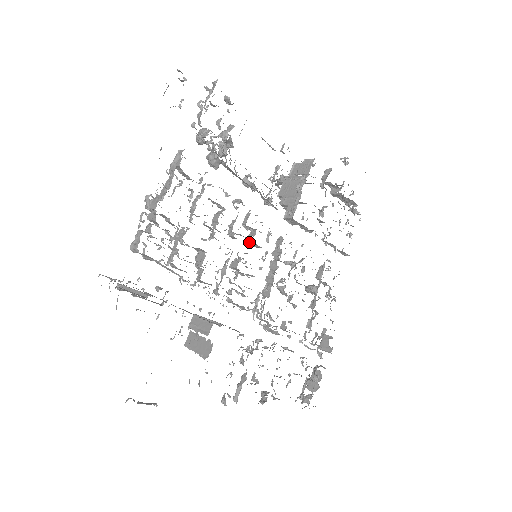
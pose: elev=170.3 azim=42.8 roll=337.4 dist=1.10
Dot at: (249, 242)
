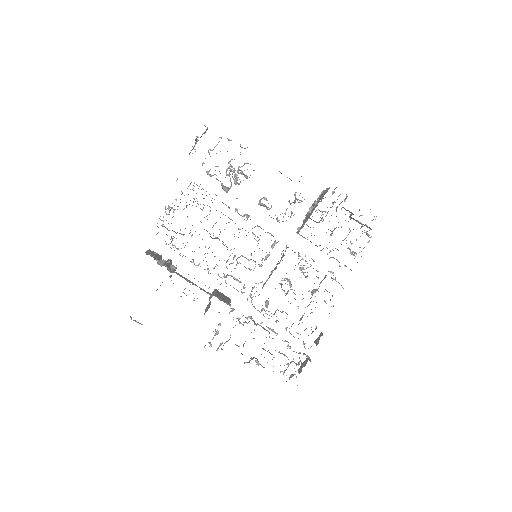
Dot at: occluded
